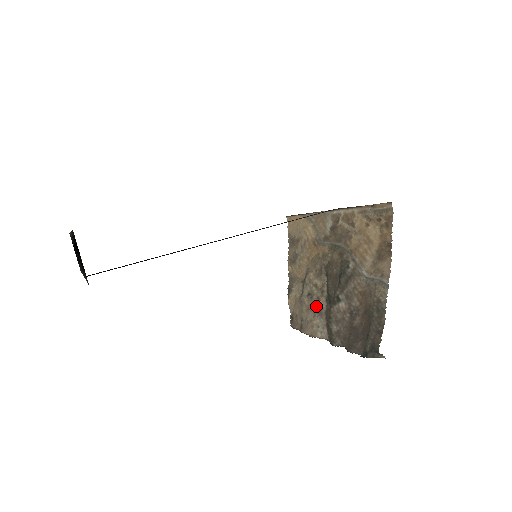
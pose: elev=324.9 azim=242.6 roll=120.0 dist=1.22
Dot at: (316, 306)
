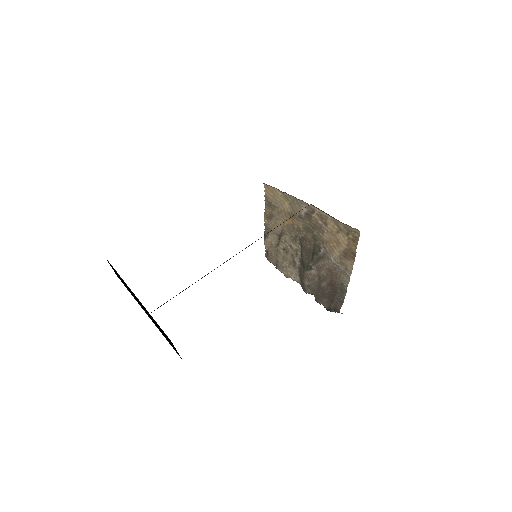
Dot at: (291, 260)
